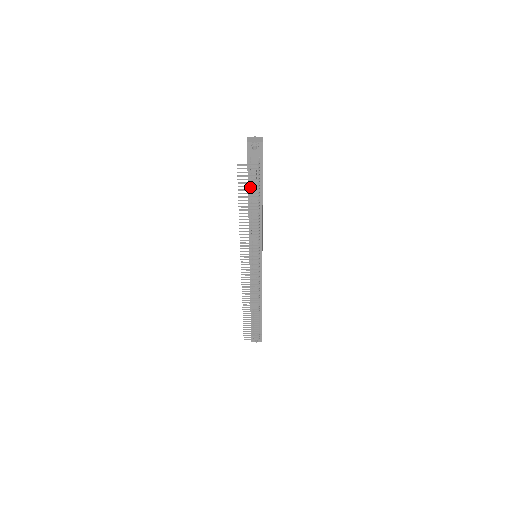
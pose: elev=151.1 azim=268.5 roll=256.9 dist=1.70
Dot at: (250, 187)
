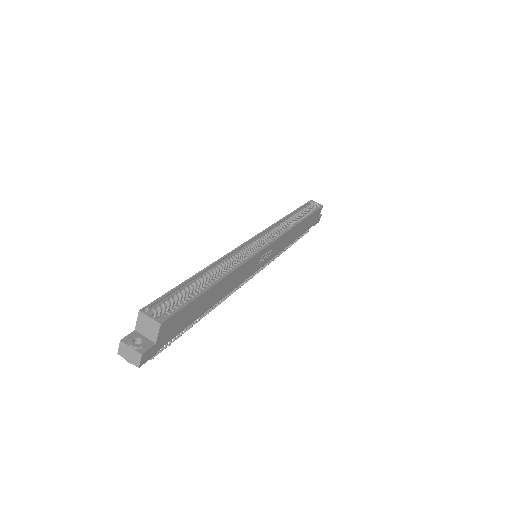
Dot at: occluded
